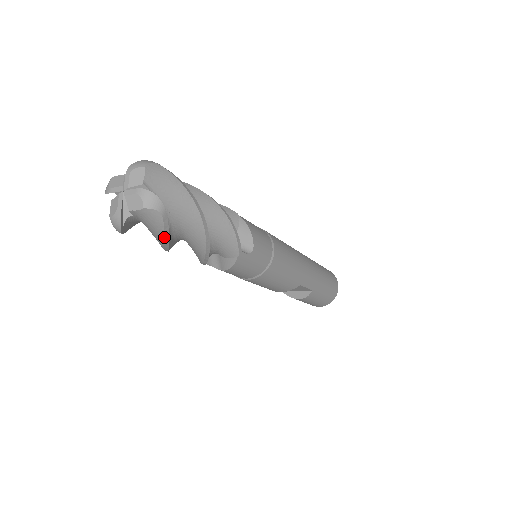
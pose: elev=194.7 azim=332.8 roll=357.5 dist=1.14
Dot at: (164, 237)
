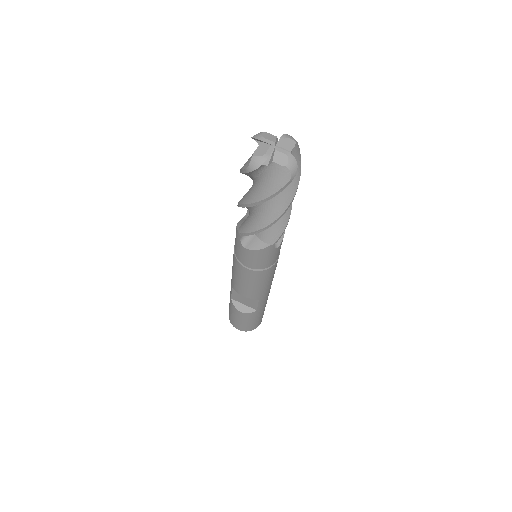
Dot at: (272, 195)
